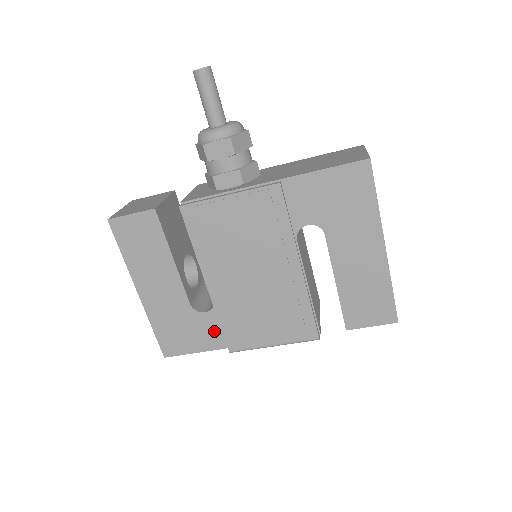
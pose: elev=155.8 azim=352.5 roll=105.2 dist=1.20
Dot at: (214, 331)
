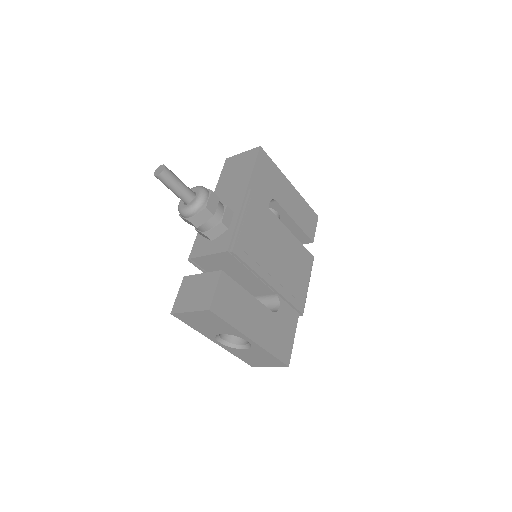
Dot at: (289, 314)
